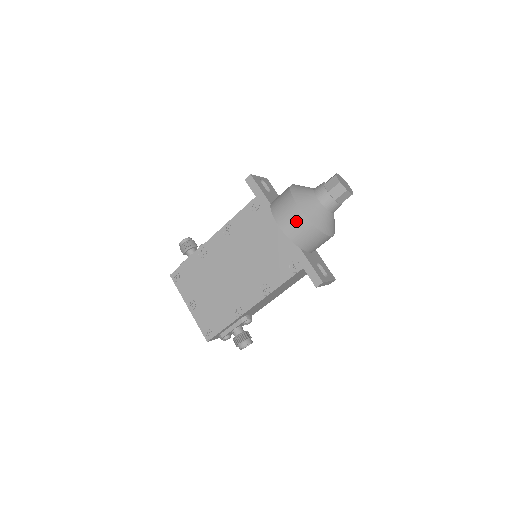
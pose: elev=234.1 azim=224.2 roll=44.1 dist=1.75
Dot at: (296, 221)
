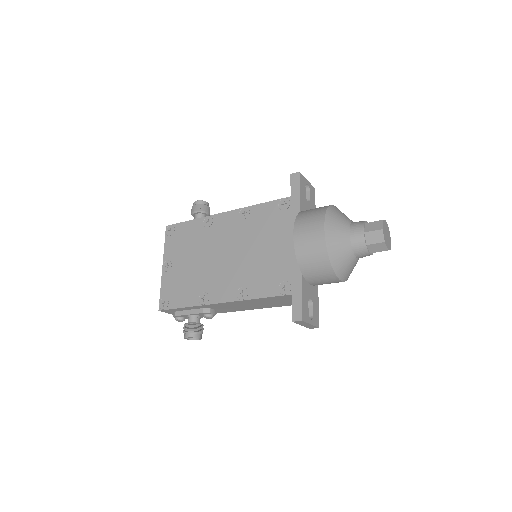
Dot at: (313, 241)
